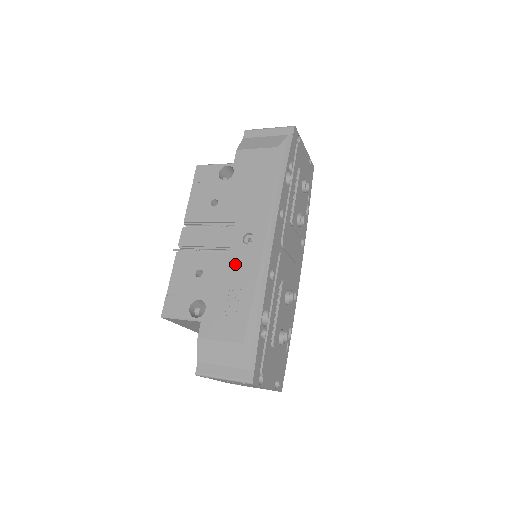
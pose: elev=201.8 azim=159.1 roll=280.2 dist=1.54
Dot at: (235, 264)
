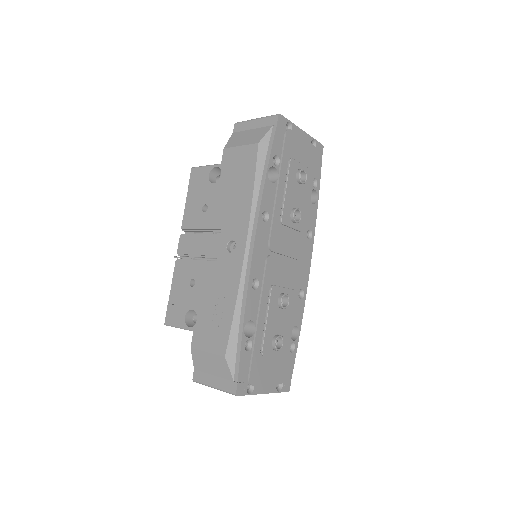
Dot at: (220, 274)
